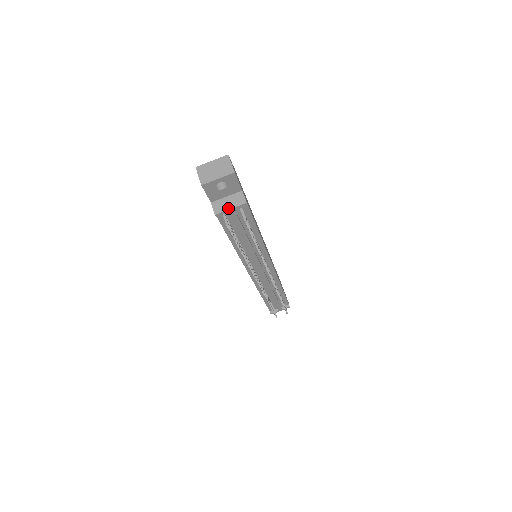
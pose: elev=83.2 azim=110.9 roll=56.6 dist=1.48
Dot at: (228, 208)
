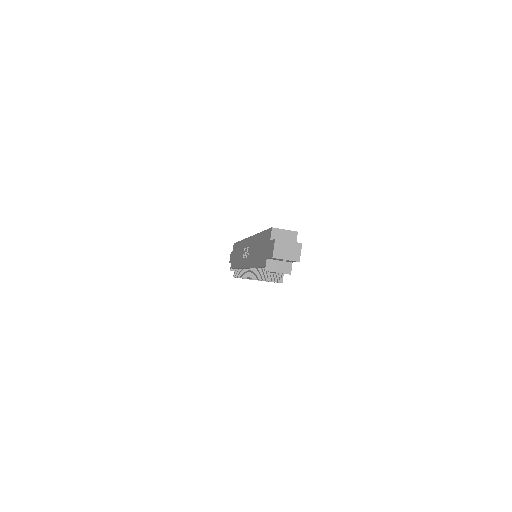
Dot at: (277, 271)
